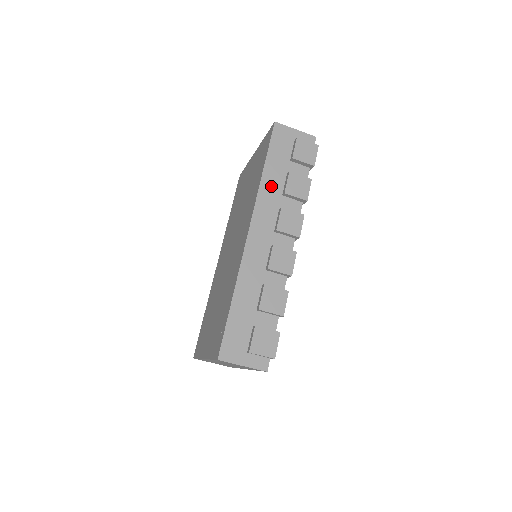
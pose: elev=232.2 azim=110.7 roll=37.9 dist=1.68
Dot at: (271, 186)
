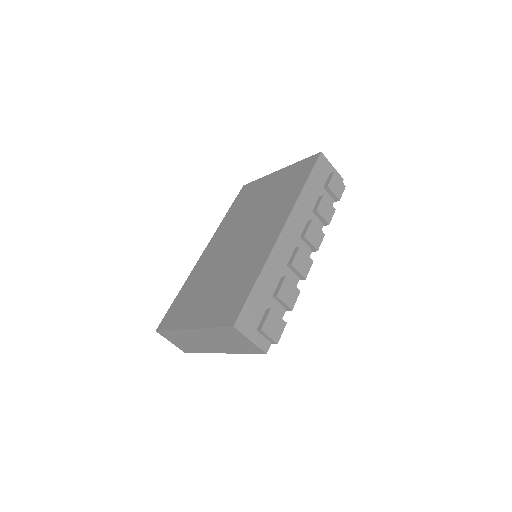
Dot at: (307, 200)
